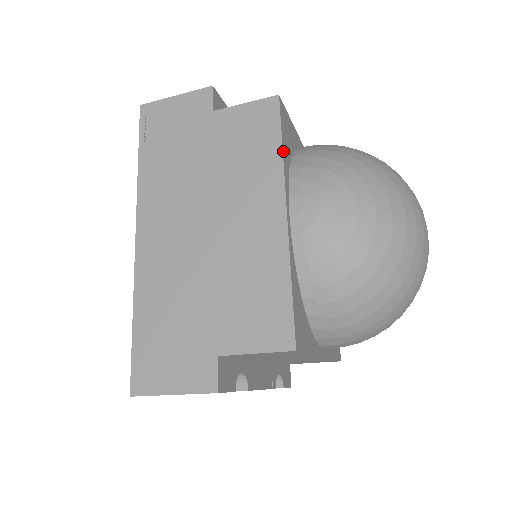
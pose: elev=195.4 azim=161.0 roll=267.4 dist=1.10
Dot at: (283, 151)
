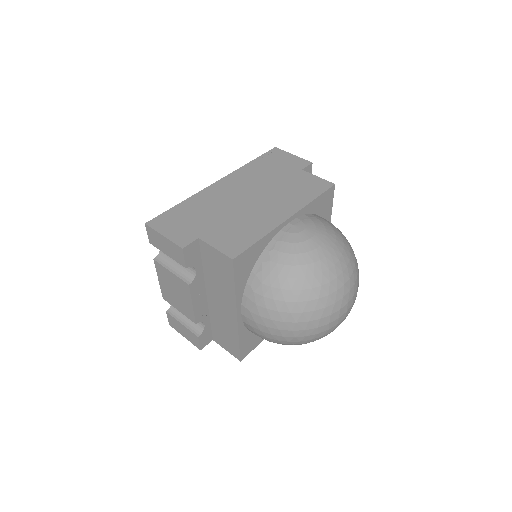
Dot at: (313, 201)
